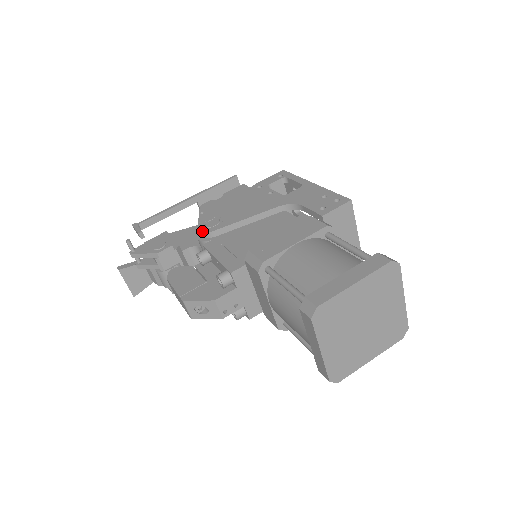
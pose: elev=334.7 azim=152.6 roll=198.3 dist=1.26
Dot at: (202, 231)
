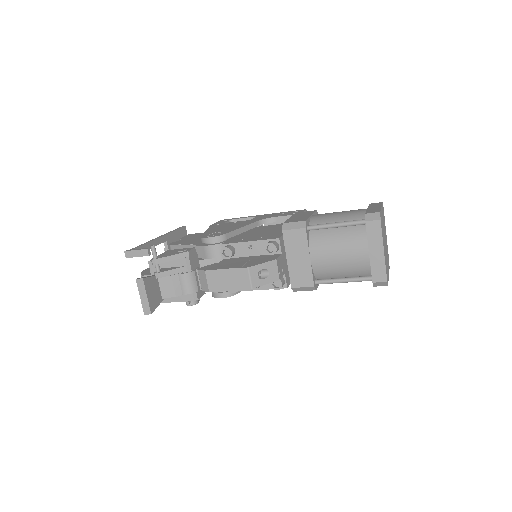
Dot at: (214, 236)
